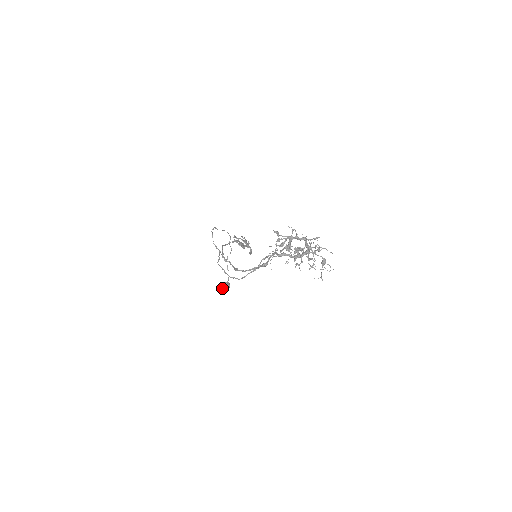
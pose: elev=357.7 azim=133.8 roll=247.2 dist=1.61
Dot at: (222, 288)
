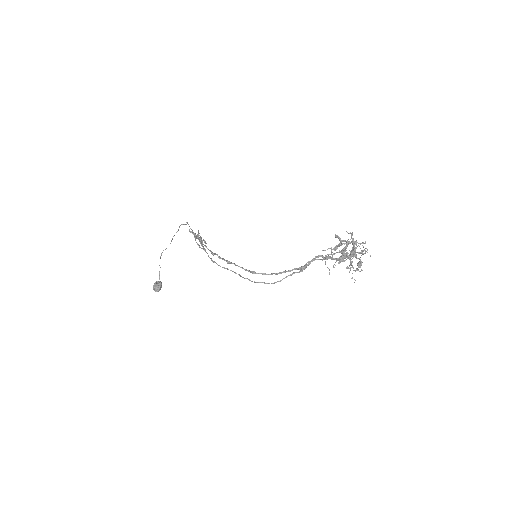
Dot at: (156, 289)
